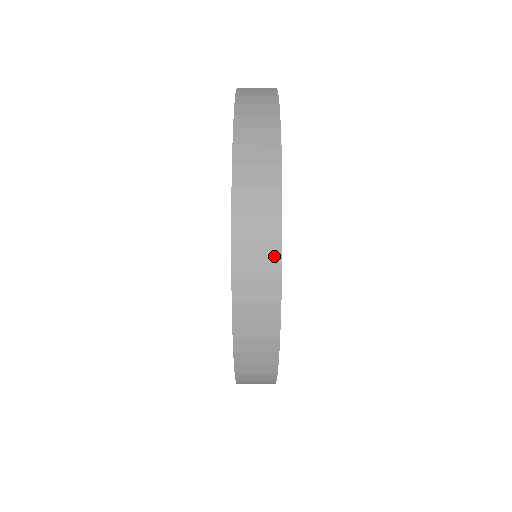
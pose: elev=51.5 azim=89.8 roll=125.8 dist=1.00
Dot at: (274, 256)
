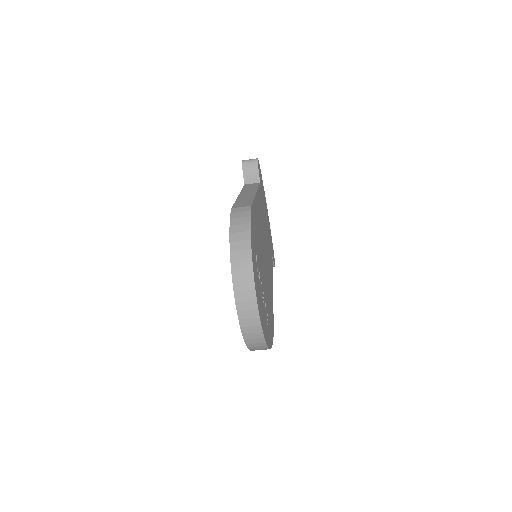
Dot at: (263, 343)
